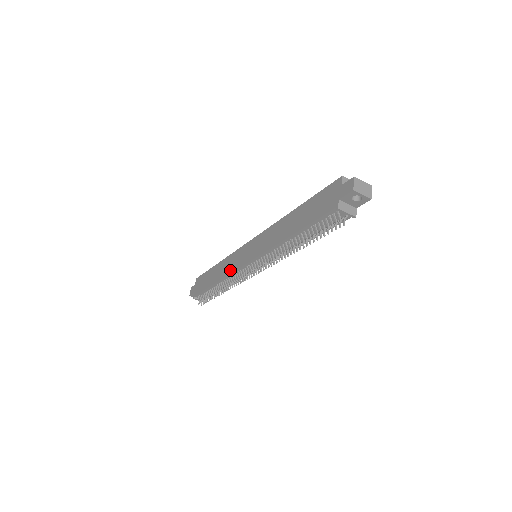
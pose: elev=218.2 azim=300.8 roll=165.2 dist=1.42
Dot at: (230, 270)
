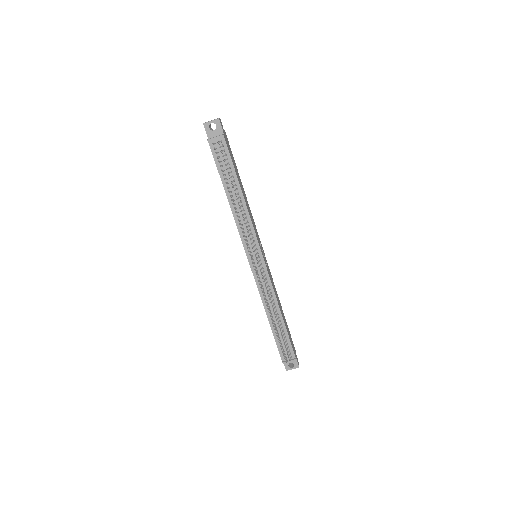
Dot at: (258, 289)
